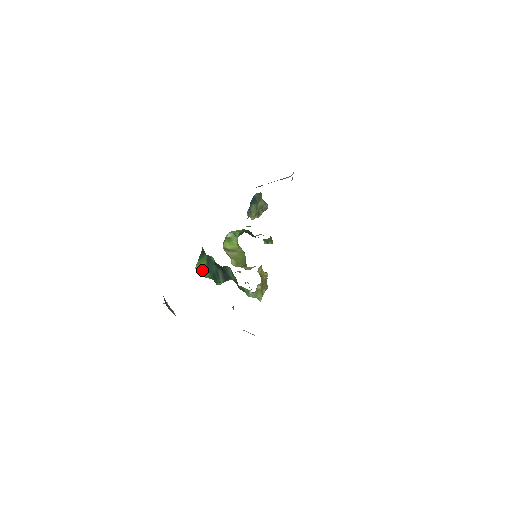
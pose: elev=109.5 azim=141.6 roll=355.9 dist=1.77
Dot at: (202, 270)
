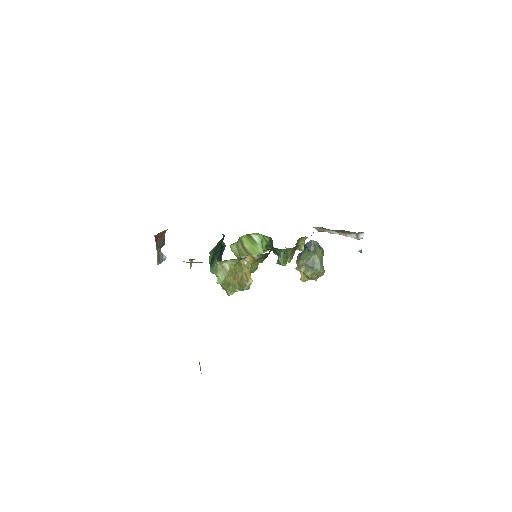
Dot at: (212, 252)
